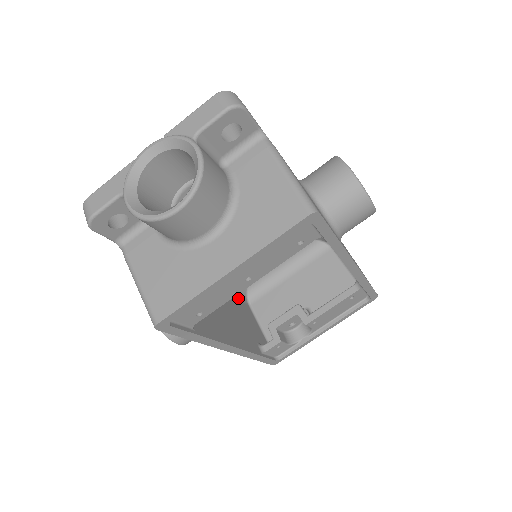
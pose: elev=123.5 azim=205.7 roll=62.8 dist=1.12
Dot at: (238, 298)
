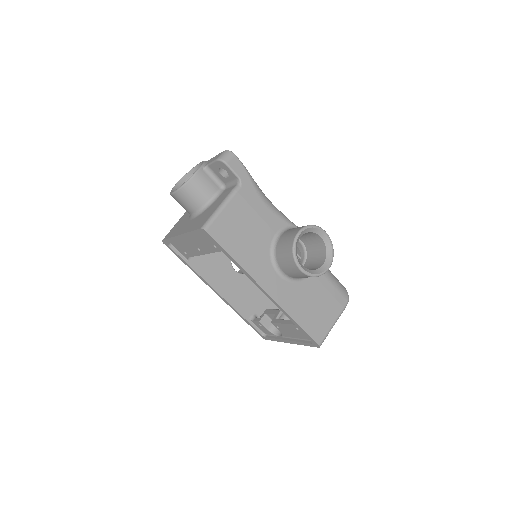
Dot at: occluded
